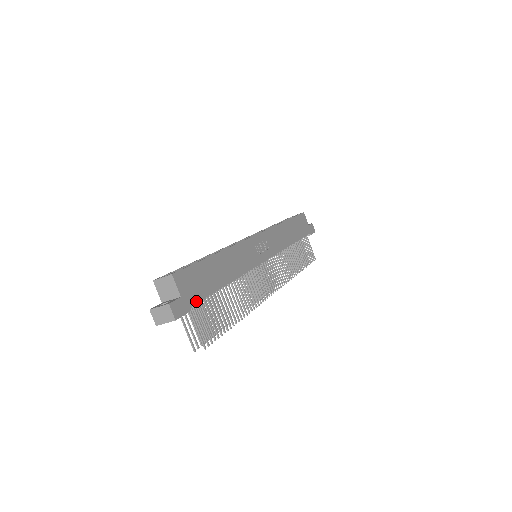
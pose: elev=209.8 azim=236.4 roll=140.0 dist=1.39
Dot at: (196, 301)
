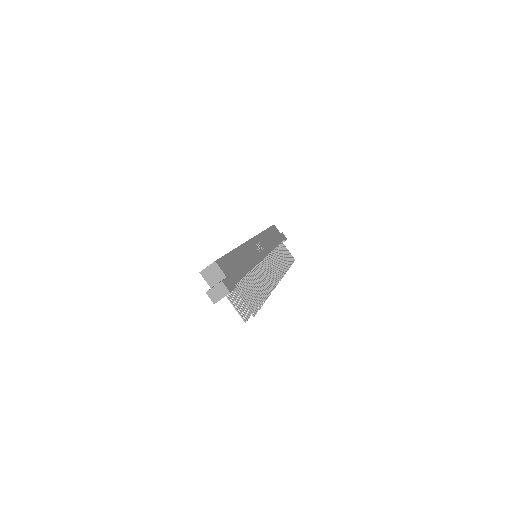
Dot at: (236, 281)
